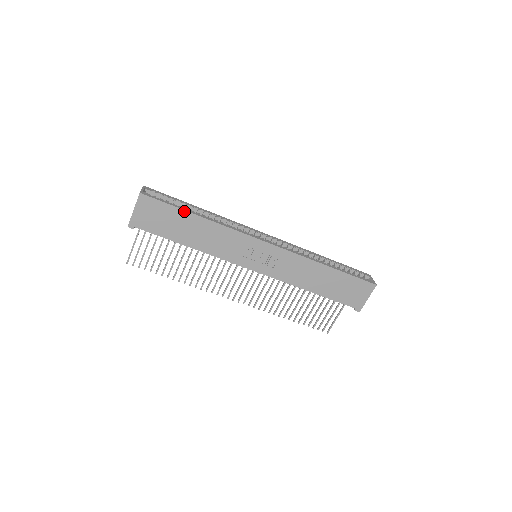
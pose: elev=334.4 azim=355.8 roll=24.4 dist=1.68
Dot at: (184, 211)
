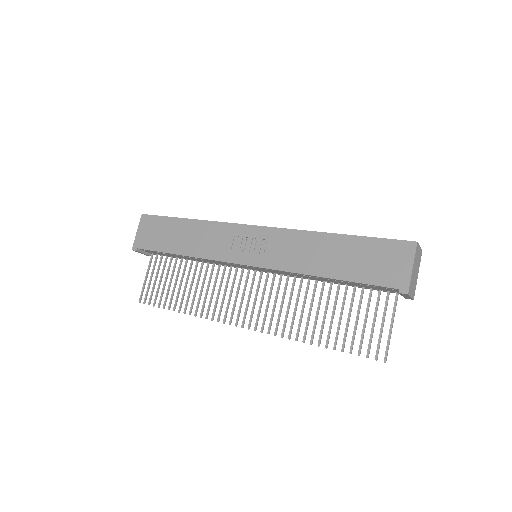
Dot at: (176, 218)
